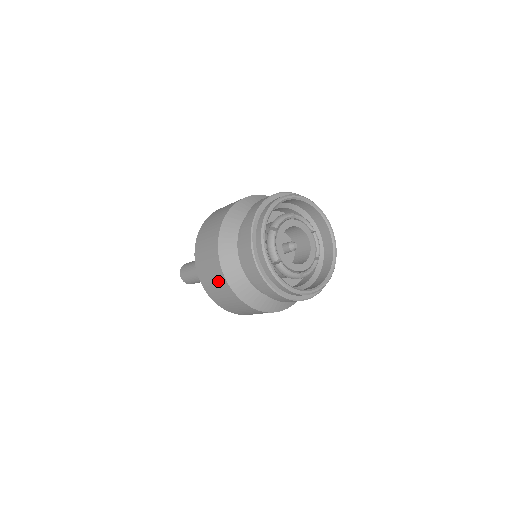
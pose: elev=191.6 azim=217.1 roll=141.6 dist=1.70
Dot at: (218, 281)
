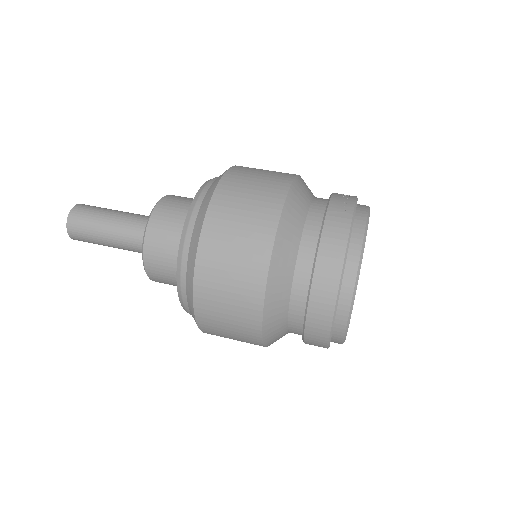
Dot at: occluded
